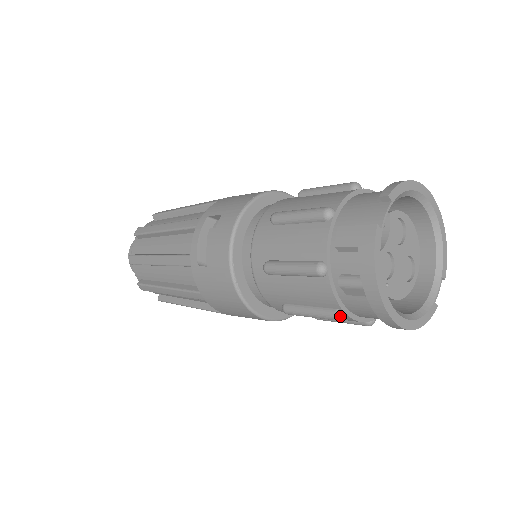
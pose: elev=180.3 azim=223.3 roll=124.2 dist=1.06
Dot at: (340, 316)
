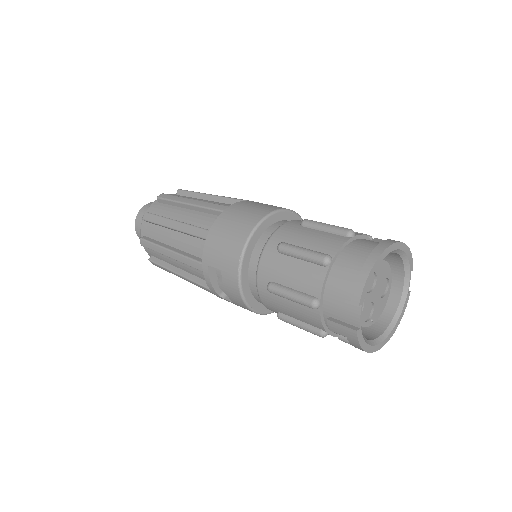
Dot at: occluded
